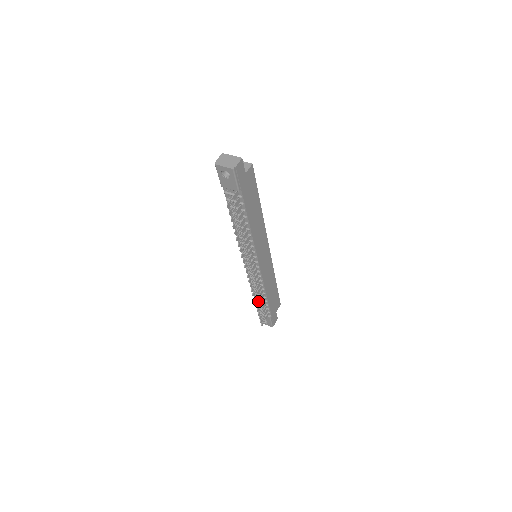
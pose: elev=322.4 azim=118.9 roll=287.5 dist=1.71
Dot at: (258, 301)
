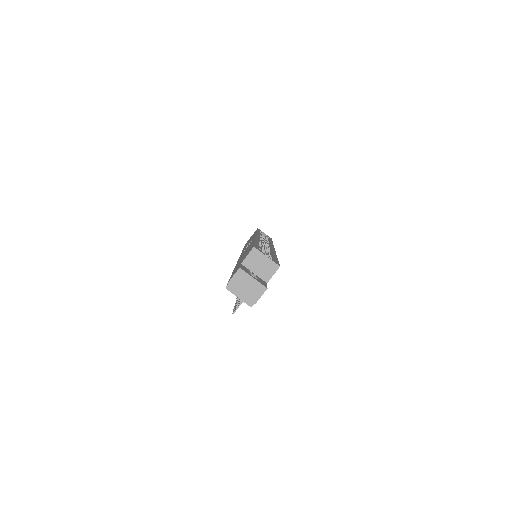
Dot at: occluded
